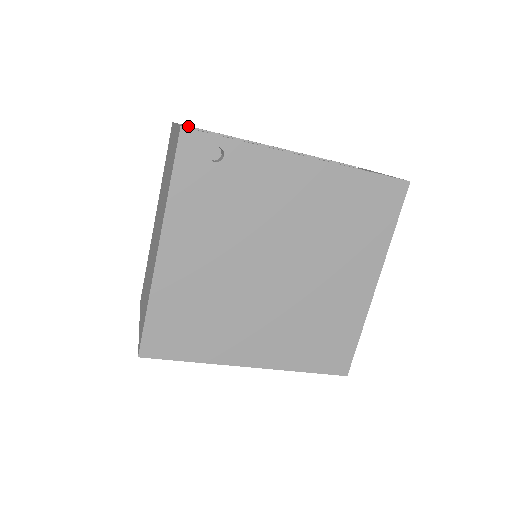
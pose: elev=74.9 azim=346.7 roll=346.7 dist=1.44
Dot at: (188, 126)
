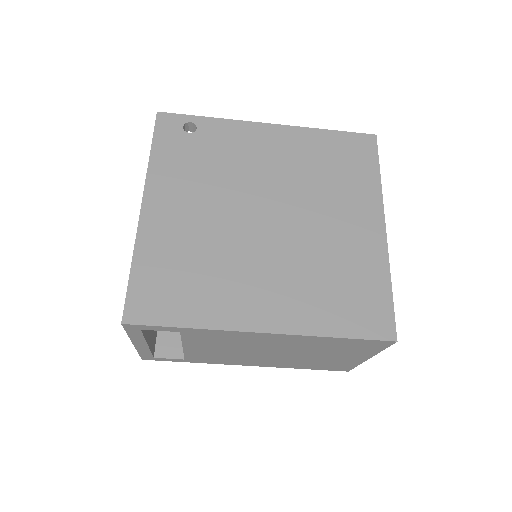
Dot at: occluded
